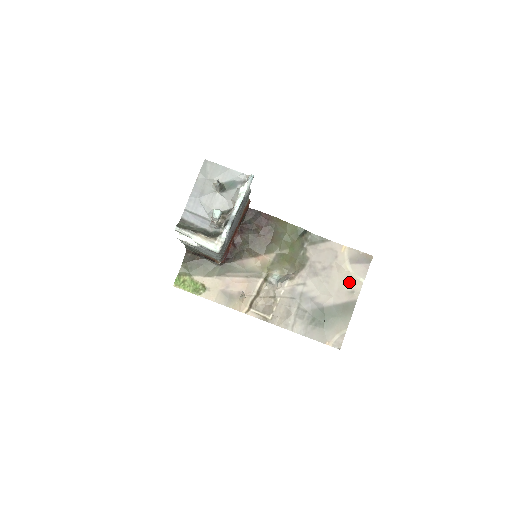
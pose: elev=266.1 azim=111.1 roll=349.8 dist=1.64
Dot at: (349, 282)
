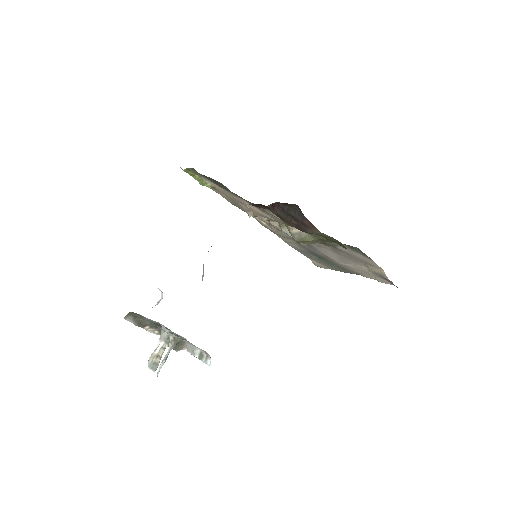
Dot at: (362, 272)
